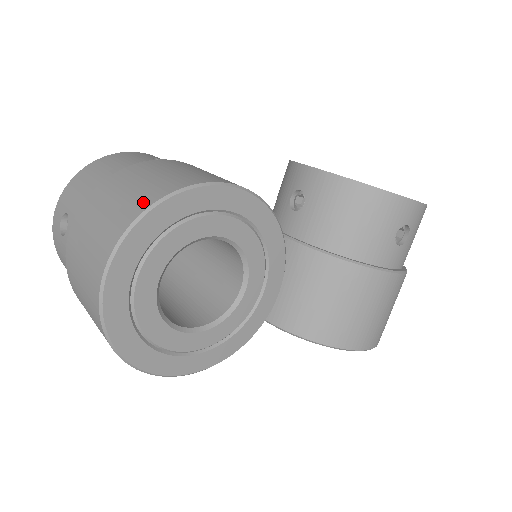
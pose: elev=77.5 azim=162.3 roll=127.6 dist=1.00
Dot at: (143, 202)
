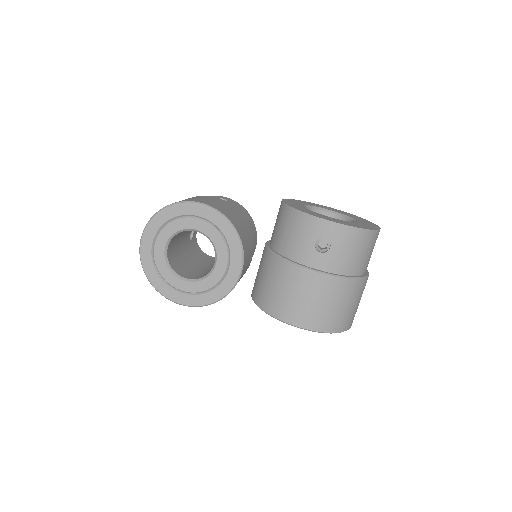
Dot at: occluded
